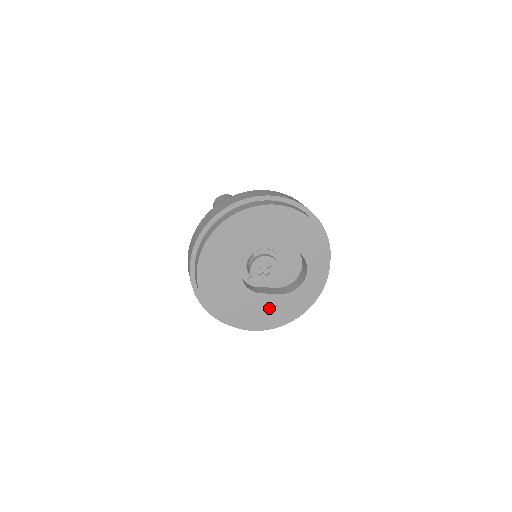
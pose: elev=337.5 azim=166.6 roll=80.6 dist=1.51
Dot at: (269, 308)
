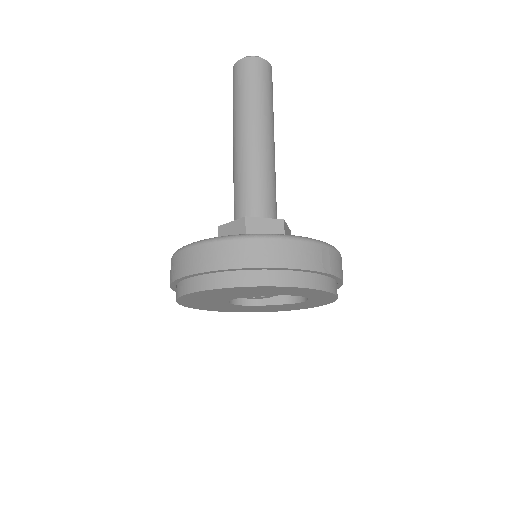
Dot at: (279, 307)
